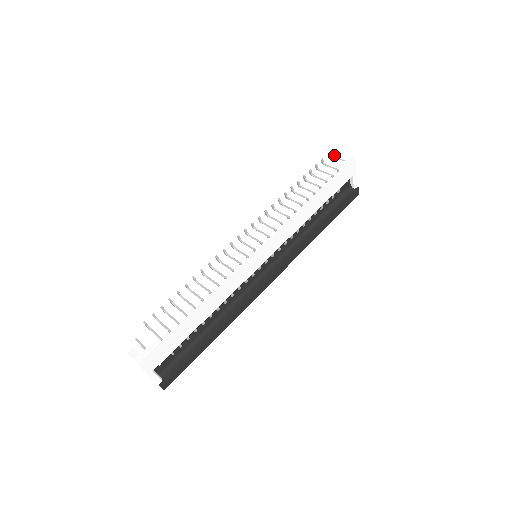
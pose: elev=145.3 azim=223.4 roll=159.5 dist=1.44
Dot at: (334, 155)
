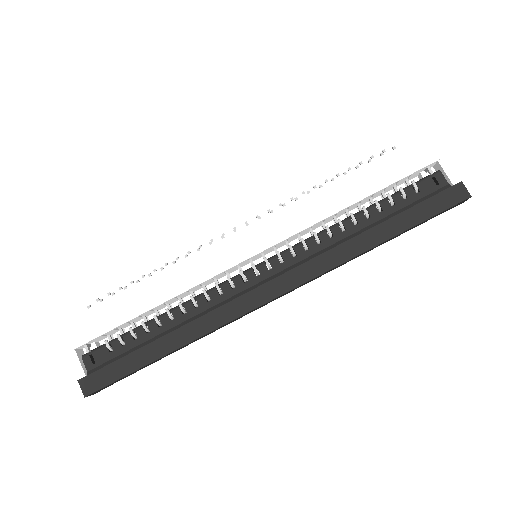
Dot at: occluded
